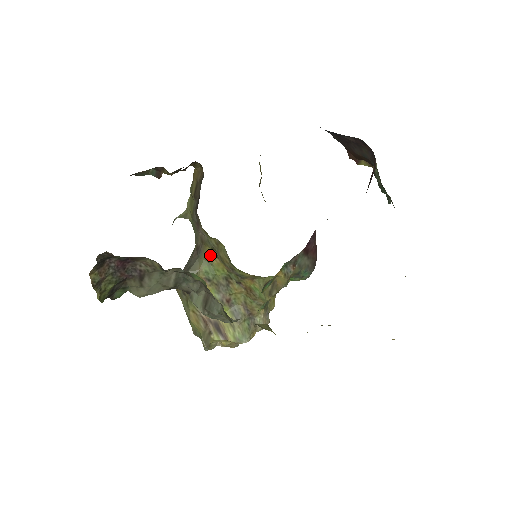
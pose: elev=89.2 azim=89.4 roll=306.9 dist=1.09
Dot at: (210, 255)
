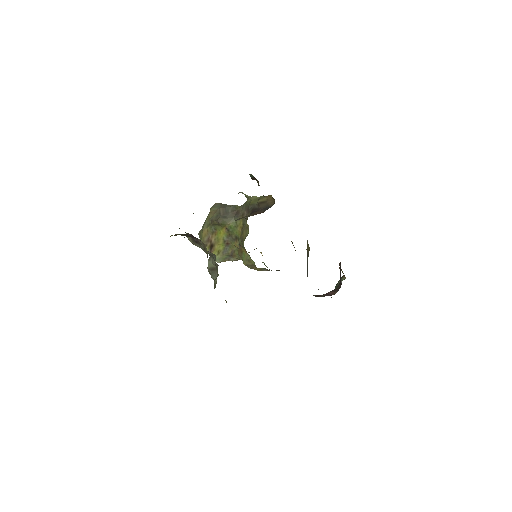
Dot at: (240, 224)
